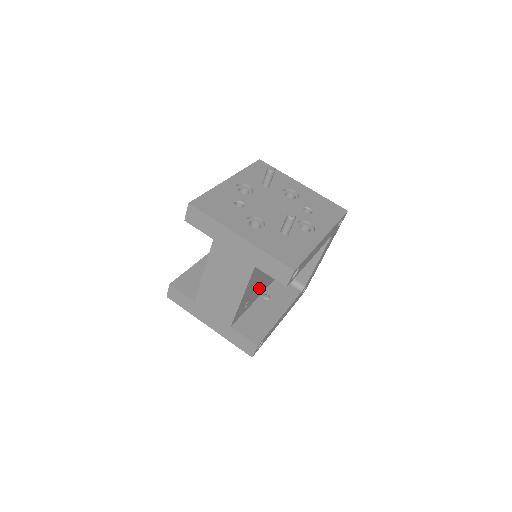
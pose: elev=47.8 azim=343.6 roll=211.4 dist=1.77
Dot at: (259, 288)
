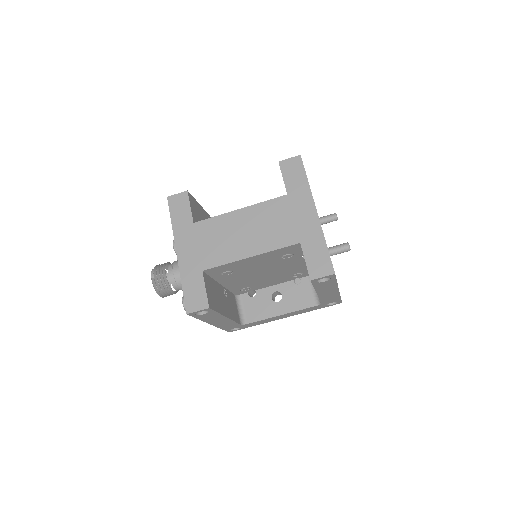
Dot at: (241, 276)
